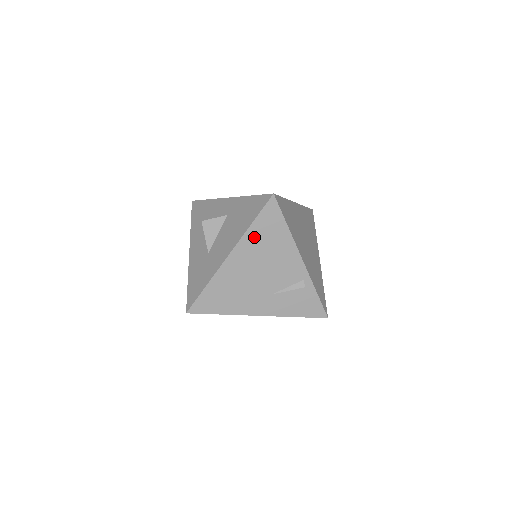
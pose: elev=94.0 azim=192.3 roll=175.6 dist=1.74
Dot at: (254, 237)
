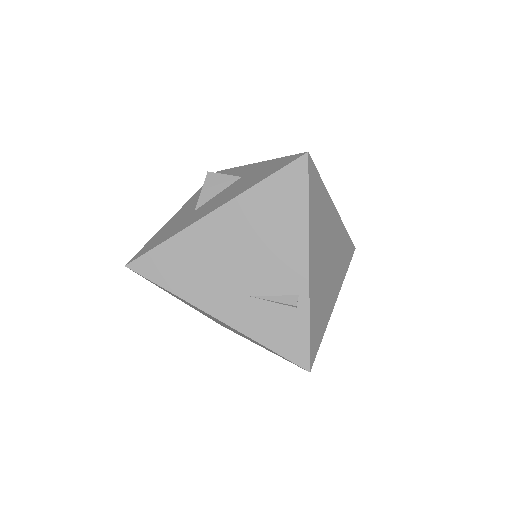
Dot at: (257, 201)
